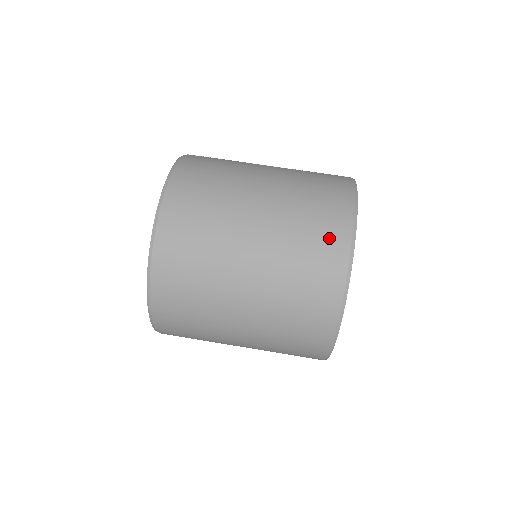
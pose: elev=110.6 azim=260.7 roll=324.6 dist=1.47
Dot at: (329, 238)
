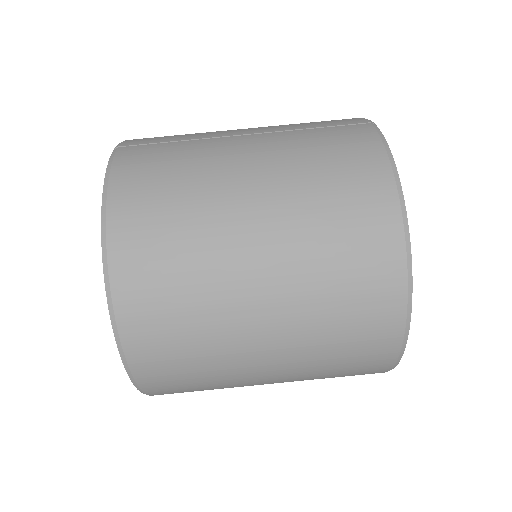
Dot at: (372, 253)
